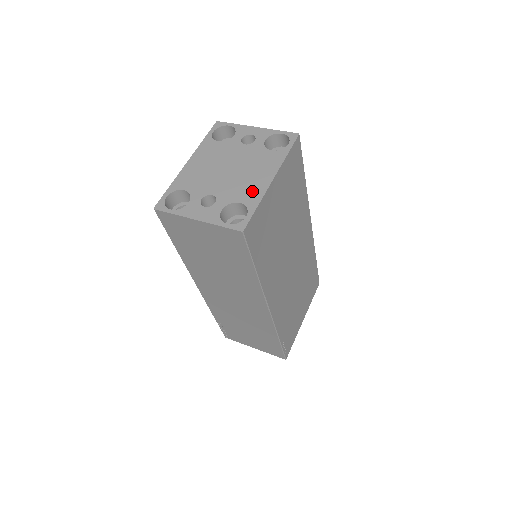
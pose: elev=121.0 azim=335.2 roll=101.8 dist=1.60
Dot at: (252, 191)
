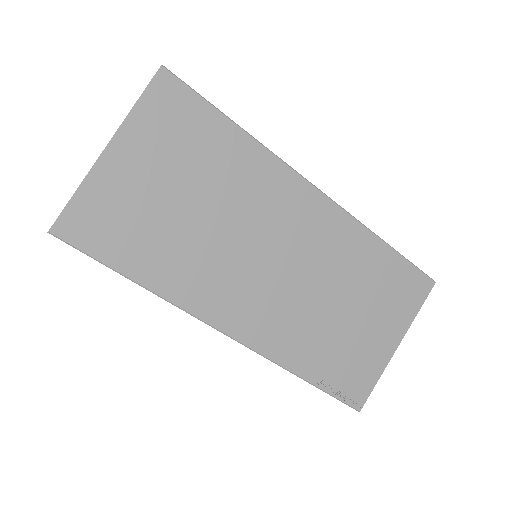
Dot at: occluded
